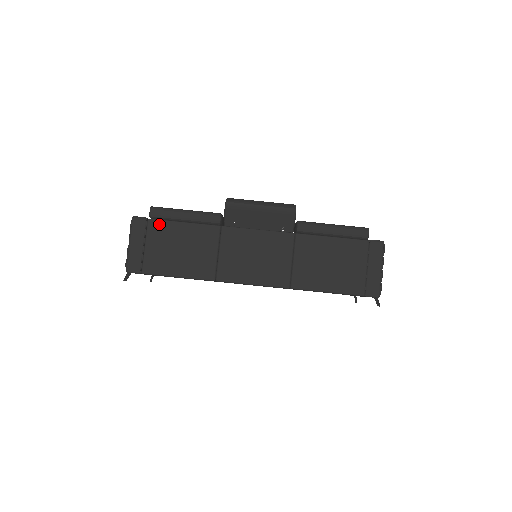
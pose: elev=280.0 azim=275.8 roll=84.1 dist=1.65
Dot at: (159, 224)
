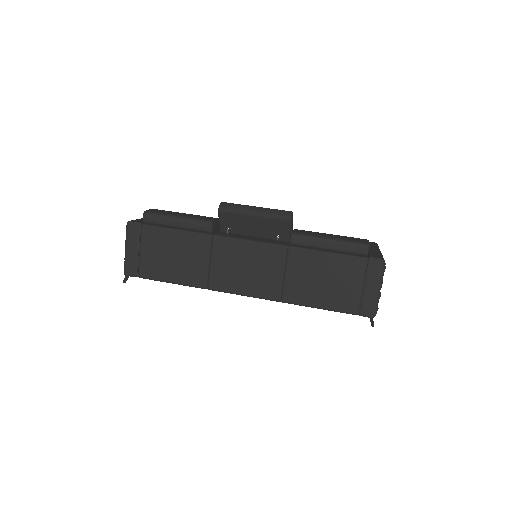
Dot at: (152, 230)
